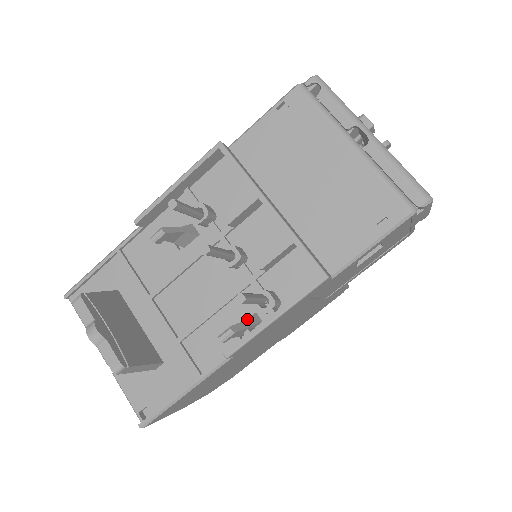
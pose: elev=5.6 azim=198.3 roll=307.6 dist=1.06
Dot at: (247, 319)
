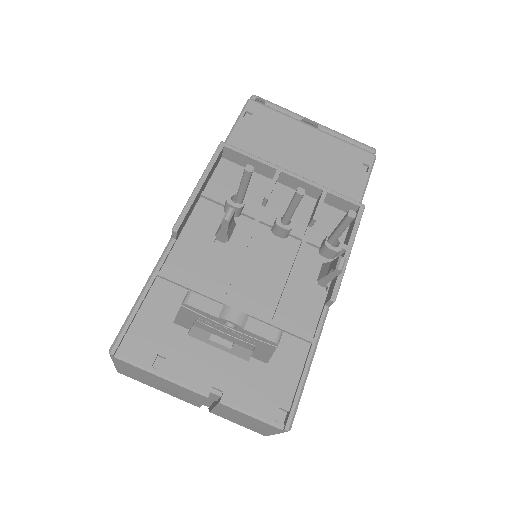
Dot at: (329, 263)
